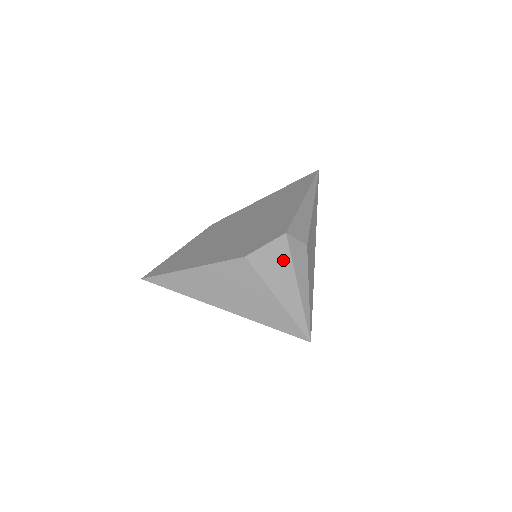
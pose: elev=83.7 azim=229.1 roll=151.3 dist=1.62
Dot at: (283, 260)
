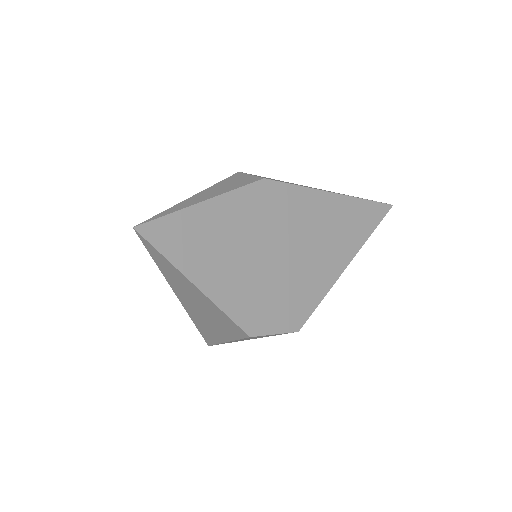
Dot at: occluded
